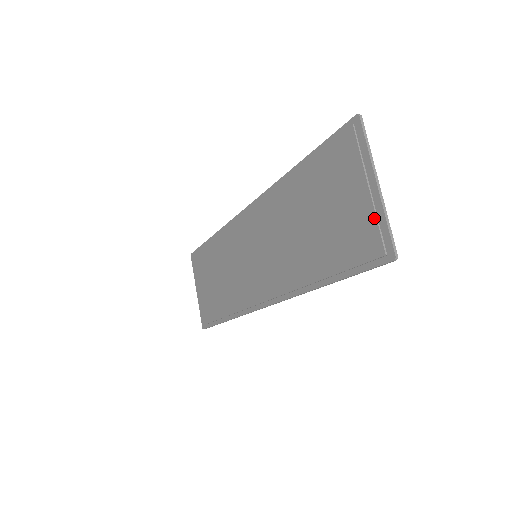
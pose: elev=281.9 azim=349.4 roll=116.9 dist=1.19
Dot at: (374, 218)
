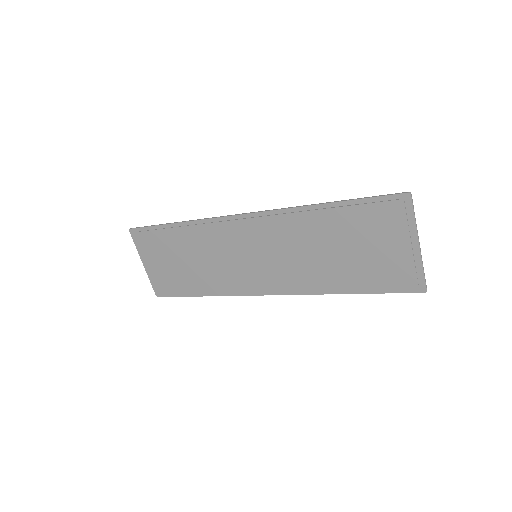
Dot at: (413, 266)
